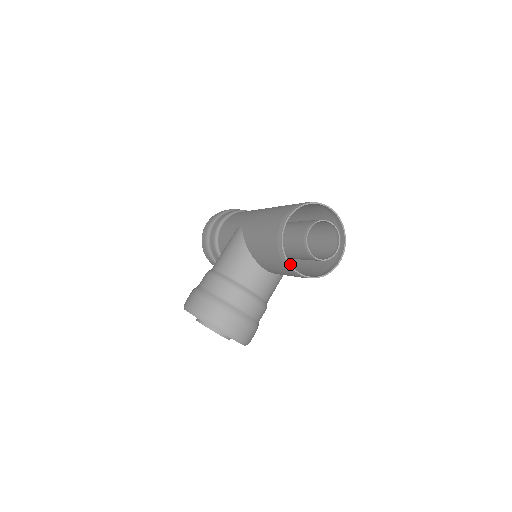
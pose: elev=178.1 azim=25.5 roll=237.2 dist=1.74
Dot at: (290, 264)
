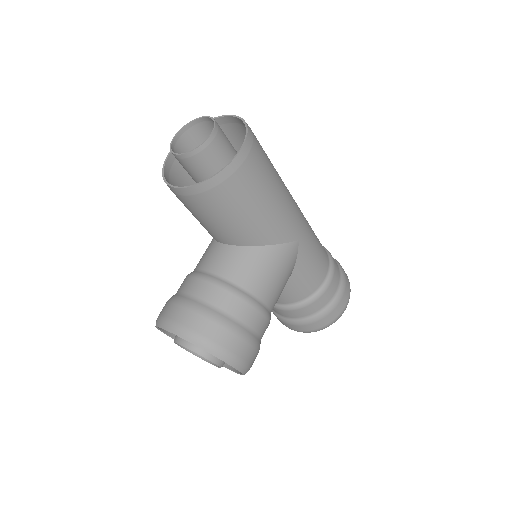
Dot at: (169, 184)
